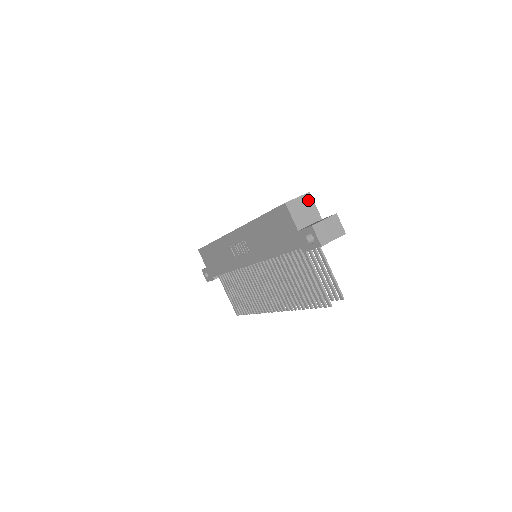
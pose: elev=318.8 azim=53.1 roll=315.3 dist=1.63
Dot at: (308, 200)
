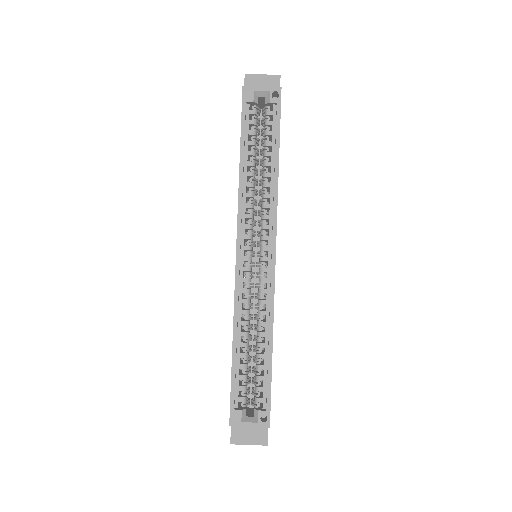
Dot at: (262, 424)
